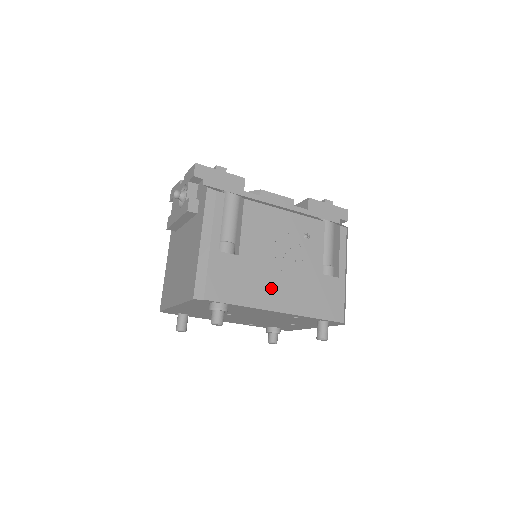
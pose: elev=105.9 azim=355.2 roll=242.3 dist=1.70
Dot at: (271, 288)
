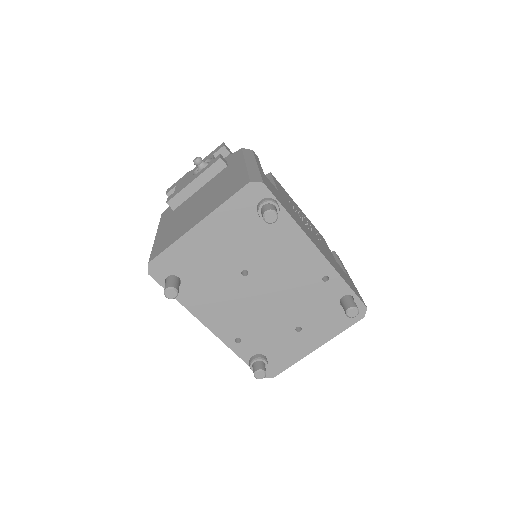
Dot at: (307, 231)
